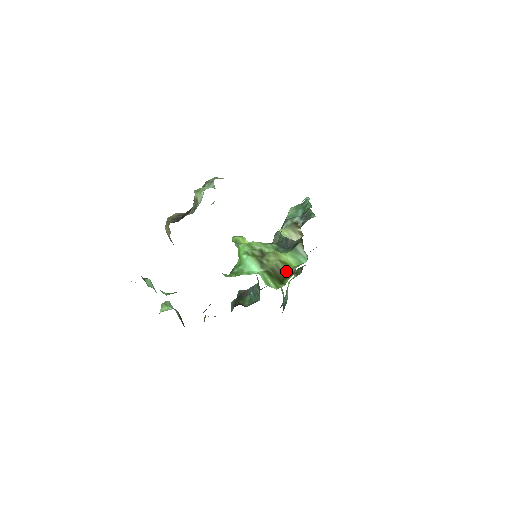
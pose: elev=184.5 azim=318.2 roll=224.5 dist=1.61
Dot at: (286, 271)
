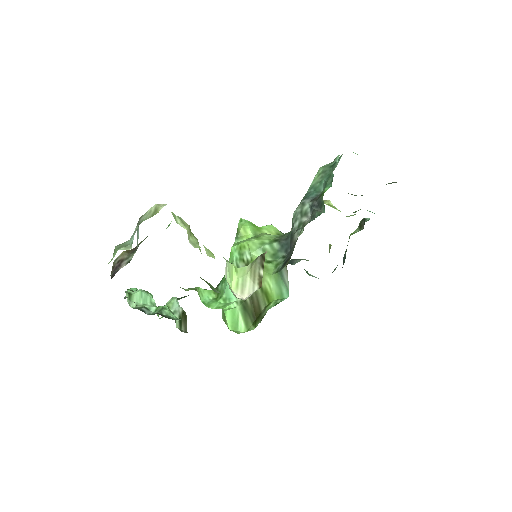
Dot at: (263, 305)
